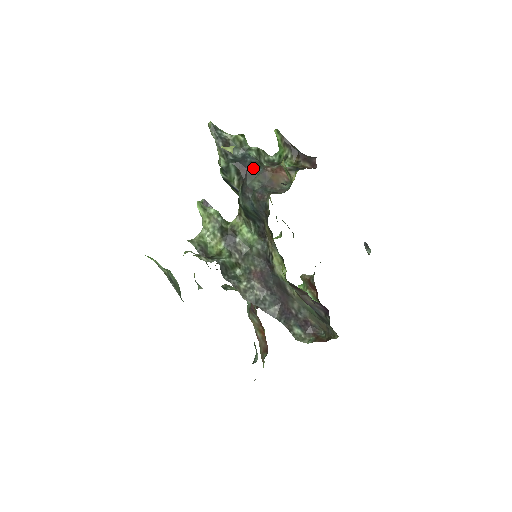
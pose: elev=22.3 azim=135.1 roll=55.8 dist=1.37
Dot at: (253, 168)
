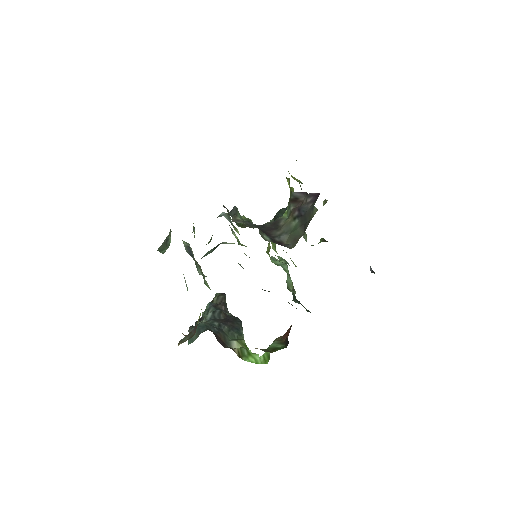
Dot at: occluded
